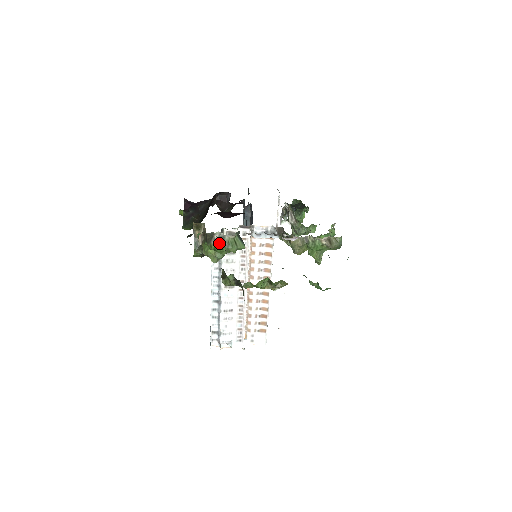
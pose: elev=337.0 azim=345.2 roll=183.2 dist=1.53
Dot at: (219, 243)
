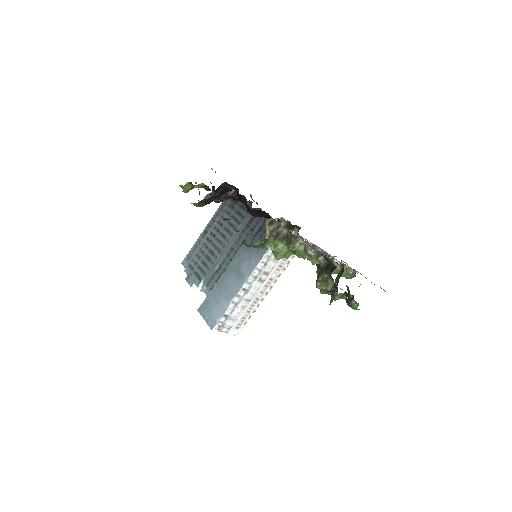
Dot at: (304, 248)
